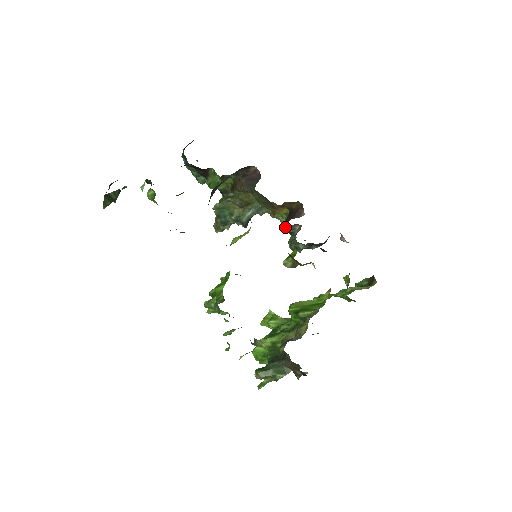
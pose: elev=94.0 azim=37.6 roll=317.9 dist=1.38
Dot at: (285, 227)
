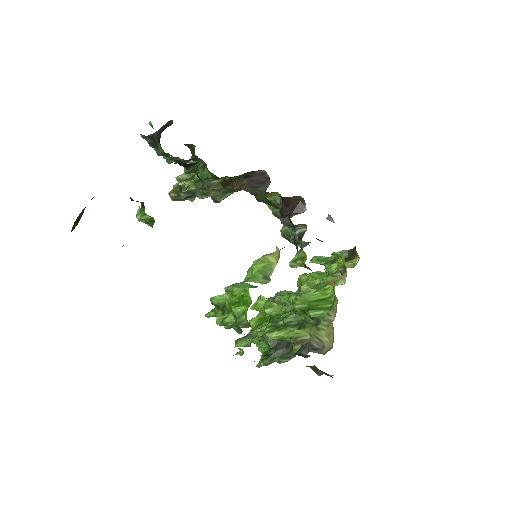
Dot at: (286, 224)
